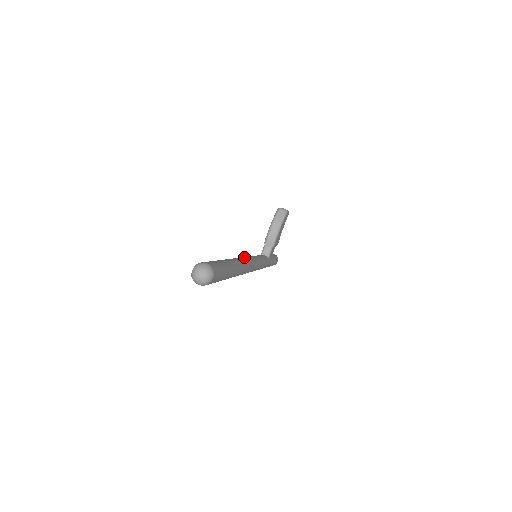
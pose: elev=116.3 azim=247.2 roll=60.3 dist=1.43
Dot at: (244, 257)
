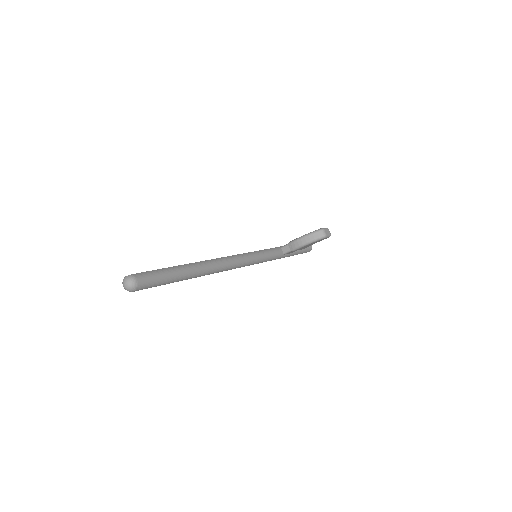
Dot at: (228, 260)
